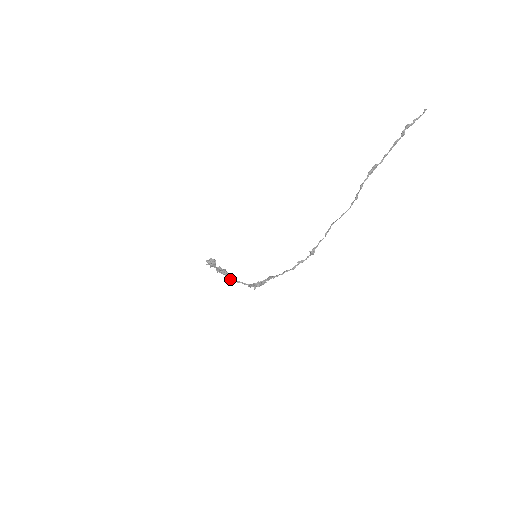
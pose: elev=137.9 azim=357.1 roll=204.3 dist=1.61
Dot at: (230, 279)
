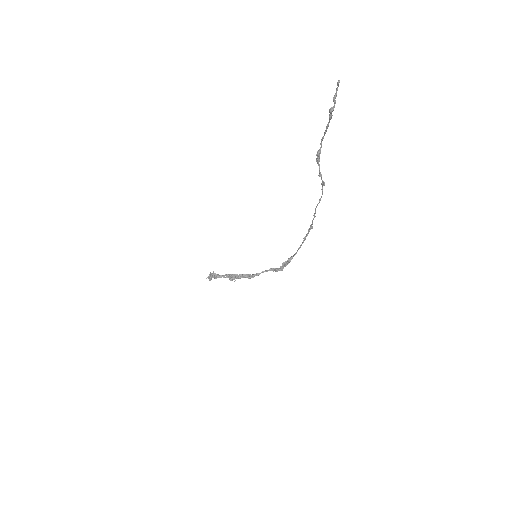
Dot at: occluded
